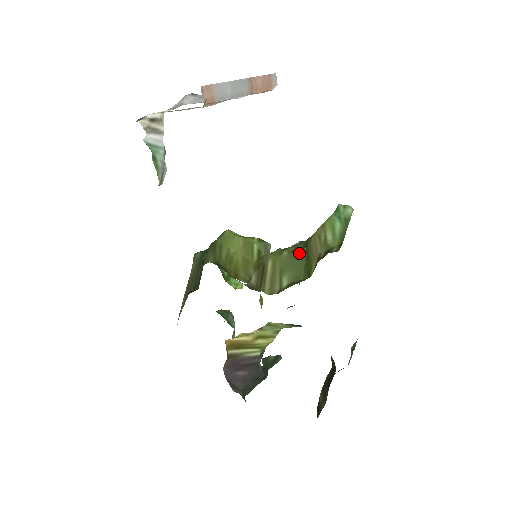
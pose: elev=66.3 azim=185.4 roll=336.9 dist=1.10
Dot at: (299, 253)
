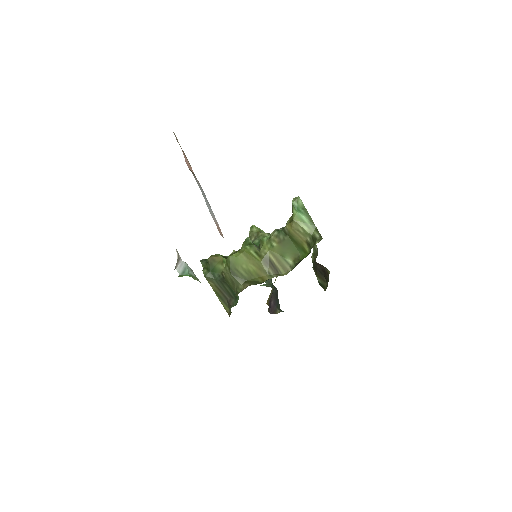
Dot at: (286, 241)
